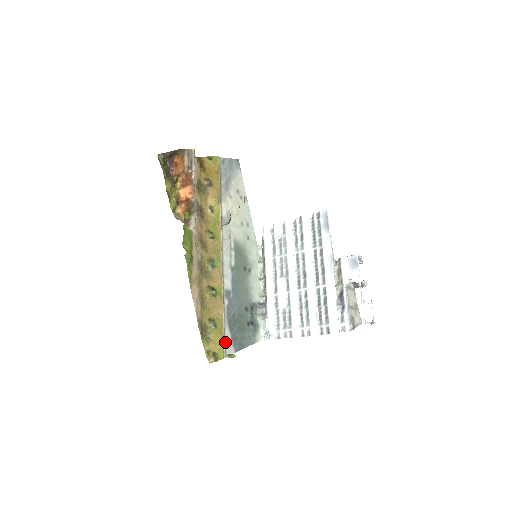
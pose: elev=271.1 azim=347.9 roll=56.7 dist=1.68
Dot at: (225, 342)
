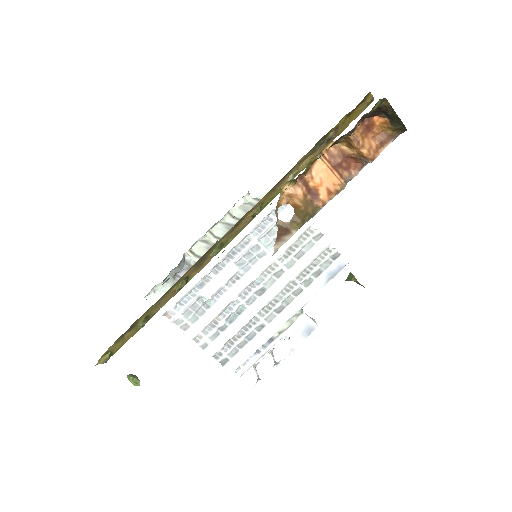
Dot at: occluded
